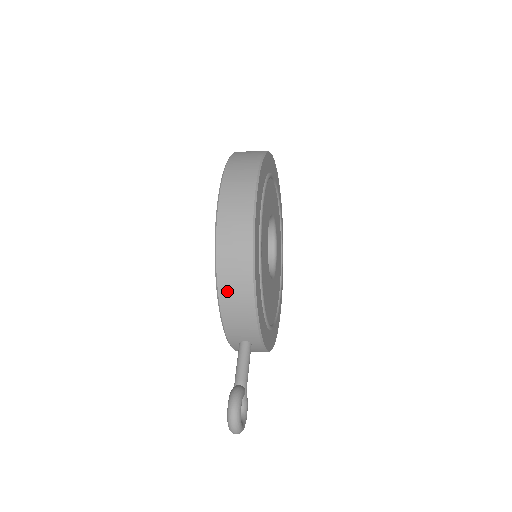
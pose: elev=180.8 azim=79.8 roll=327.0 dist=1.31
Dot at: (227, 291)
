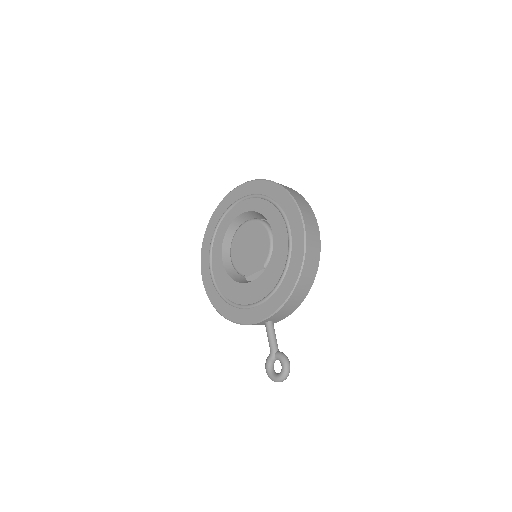
Dot at: (297, 293)
